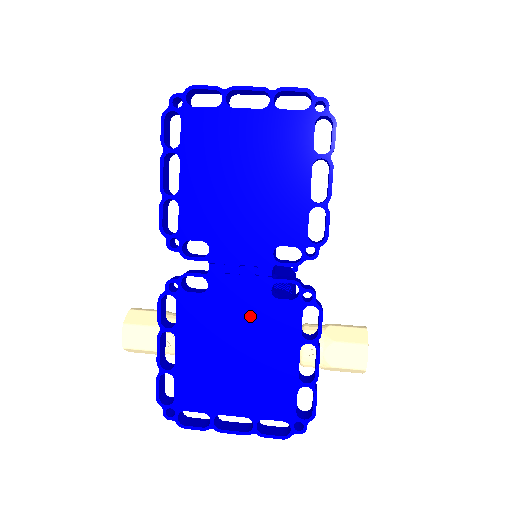
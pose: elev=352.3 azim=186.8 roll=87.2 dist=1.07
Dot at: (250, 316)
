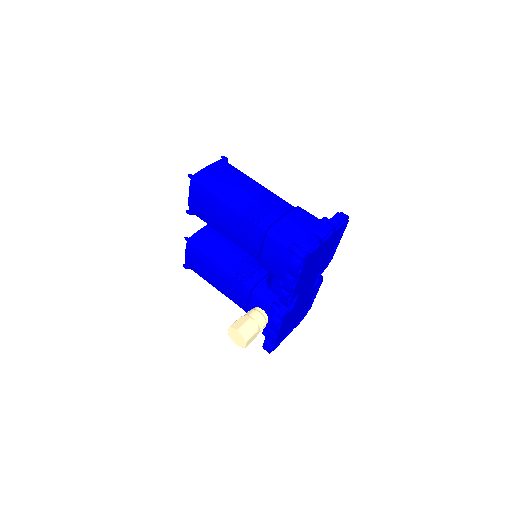
Dot at: (304, 301)
